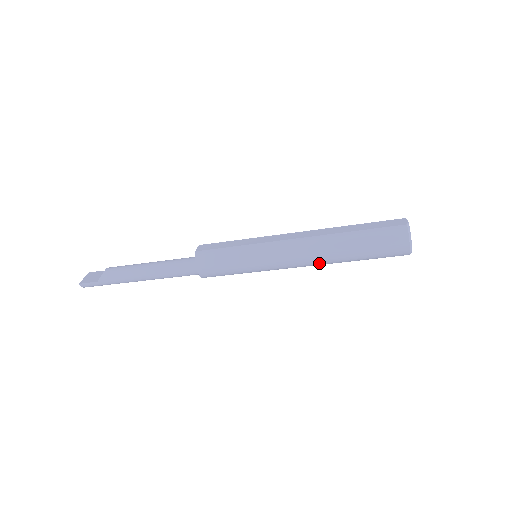
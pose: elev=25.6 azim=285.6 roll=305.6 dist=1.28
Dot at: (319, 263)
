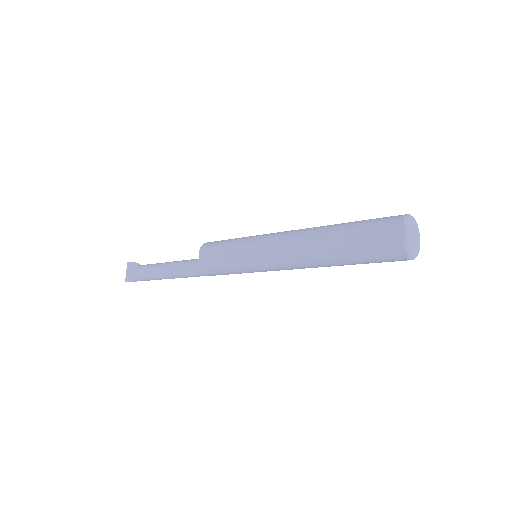
Dot at: occluded
